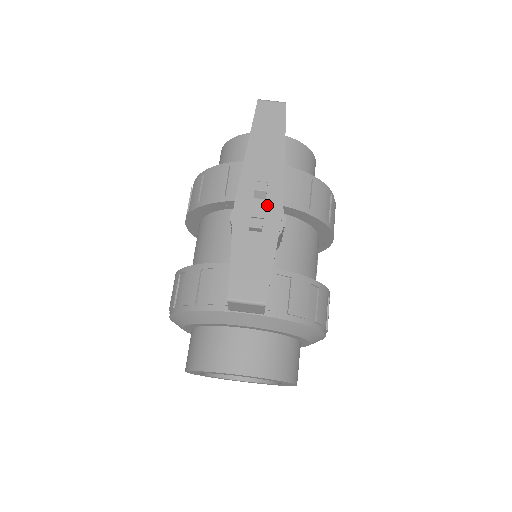
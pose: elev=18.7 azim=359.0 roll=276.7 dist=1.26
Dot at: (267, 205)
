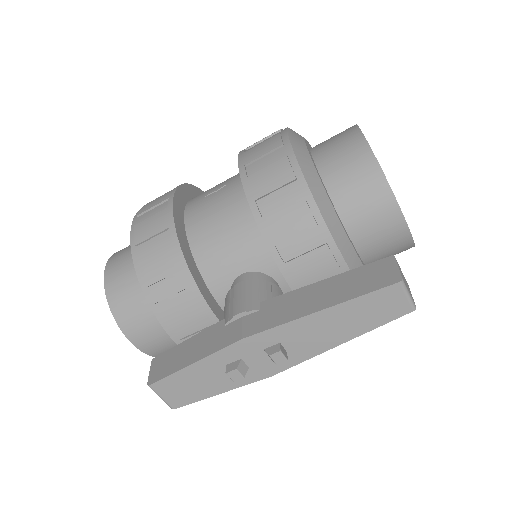
Dot at: (266, 363)
